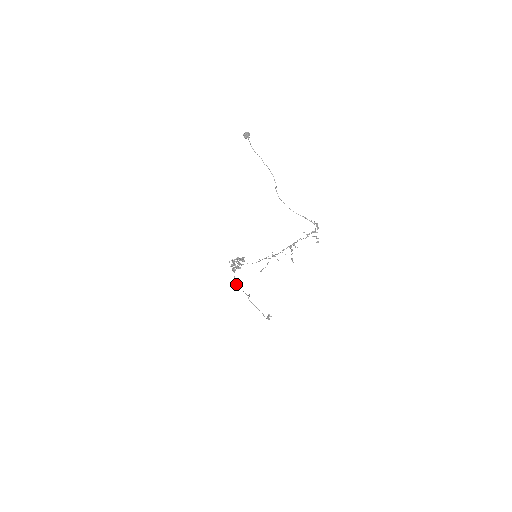
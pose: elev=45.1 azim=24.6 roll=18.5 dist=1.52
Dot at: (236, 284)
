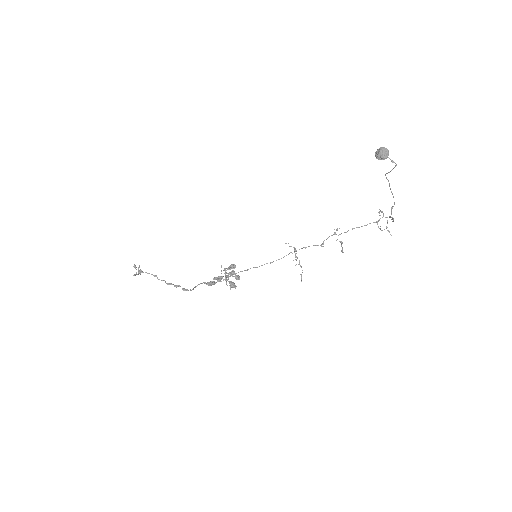
Dot at: occluded
